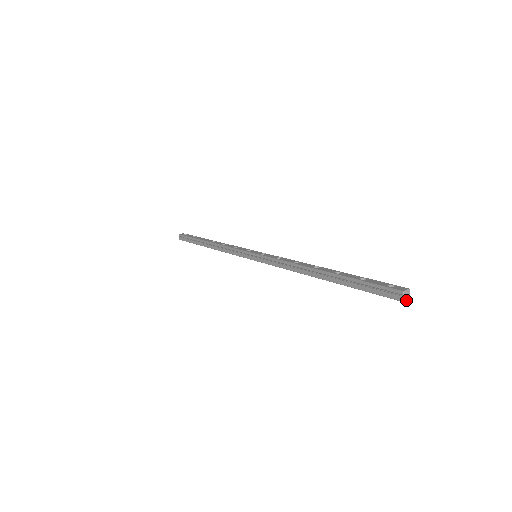
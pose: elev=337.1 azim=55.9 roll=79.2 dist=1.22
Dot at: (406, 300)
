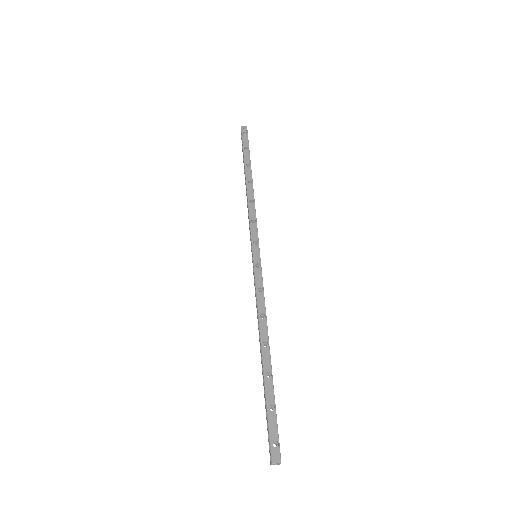
Dot at: occluded
